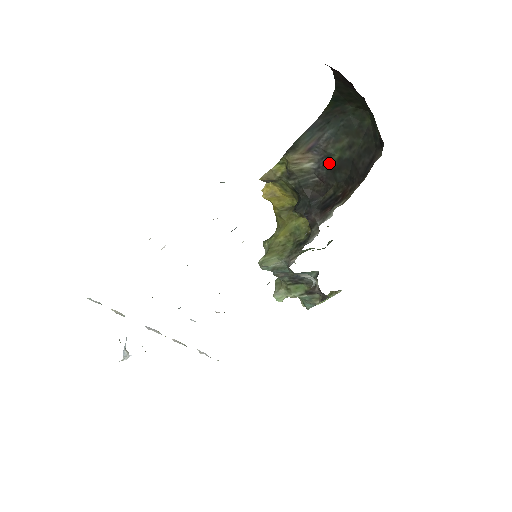
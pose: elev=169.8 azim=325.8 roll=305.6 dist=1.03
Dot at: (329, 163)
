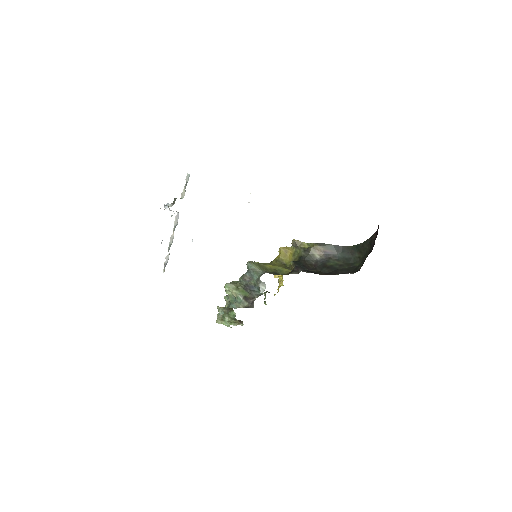
Dot at: (325, 263)
